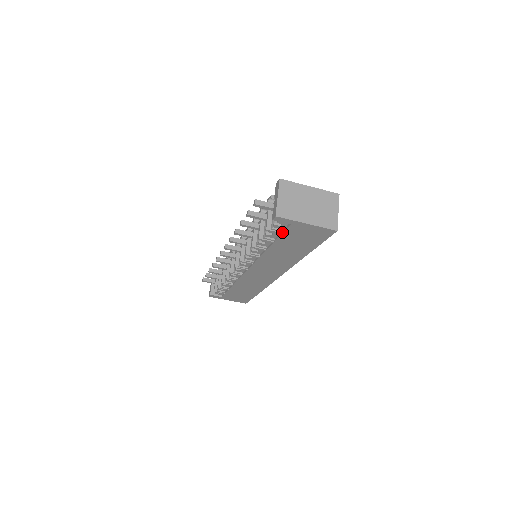
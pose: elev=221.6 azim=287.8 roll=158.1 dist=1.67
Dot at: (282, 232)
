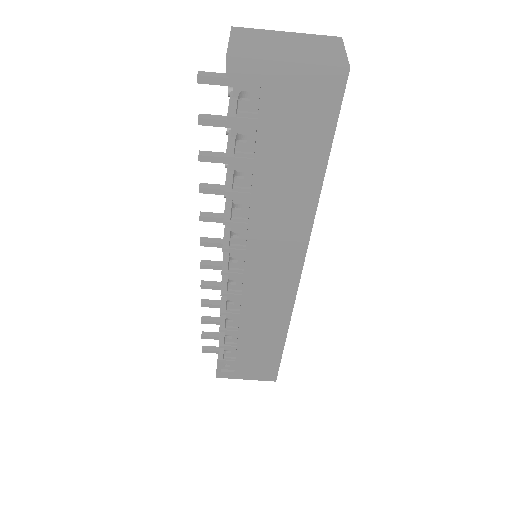
Dot at: (257, 118)
